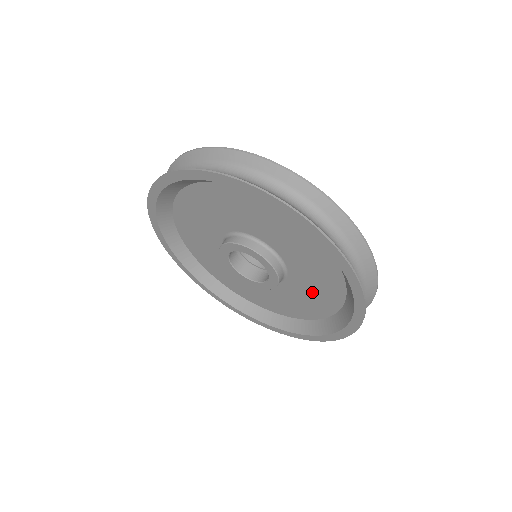
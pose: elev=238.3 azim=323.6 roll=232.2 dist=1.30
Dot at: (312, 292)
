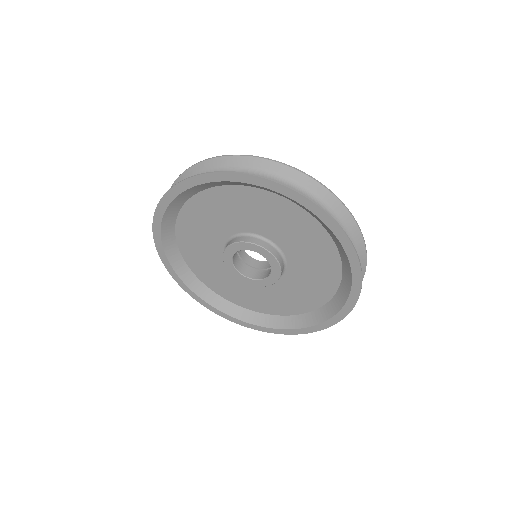
Dot at: (311, 258)
